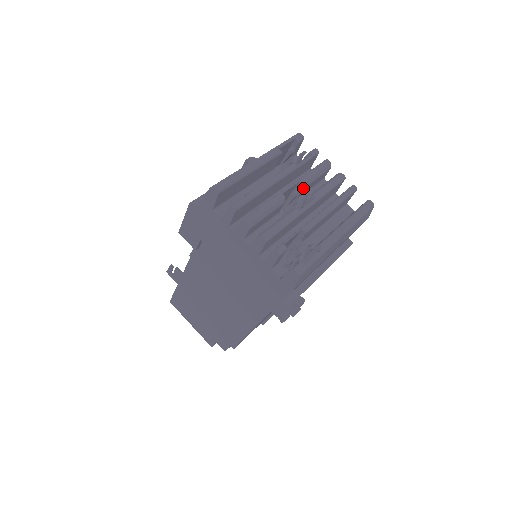
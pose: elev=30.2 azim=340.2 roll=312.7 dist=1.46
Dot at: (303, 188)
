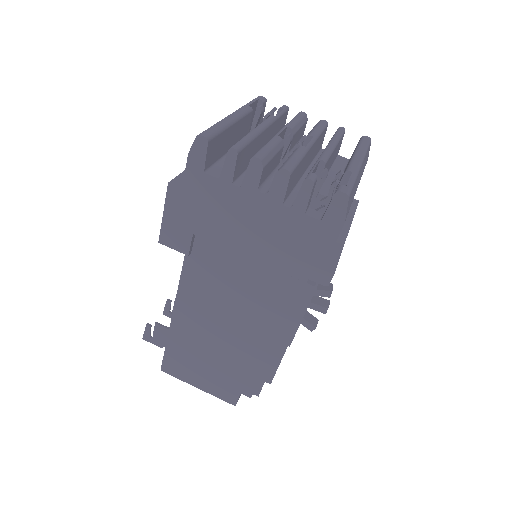
Dot at: (293, 134)
